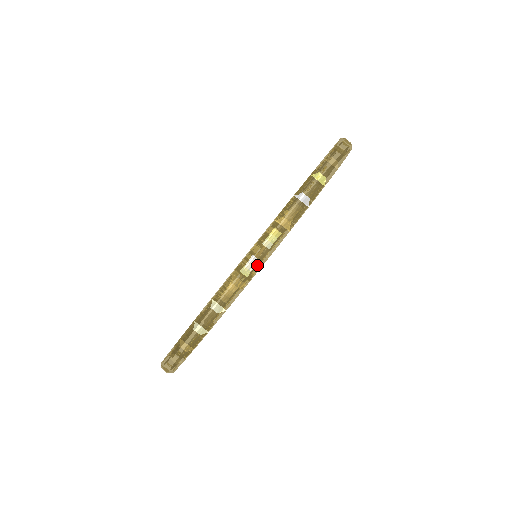
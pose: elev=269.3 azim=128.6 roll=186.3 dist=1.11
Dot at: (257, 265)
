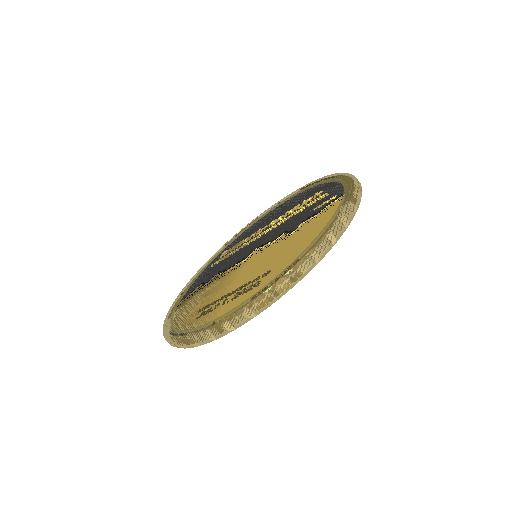
Dot at: (226, 332)
